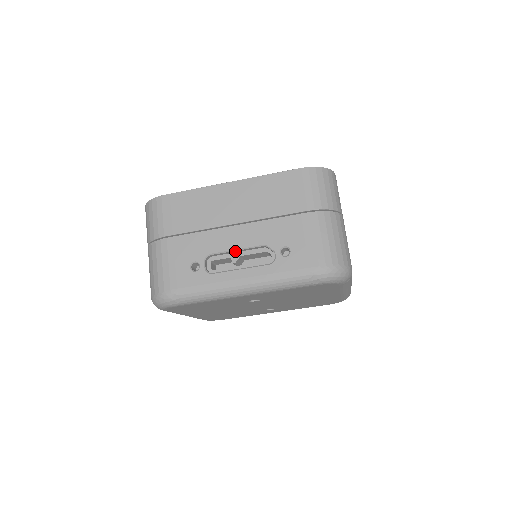
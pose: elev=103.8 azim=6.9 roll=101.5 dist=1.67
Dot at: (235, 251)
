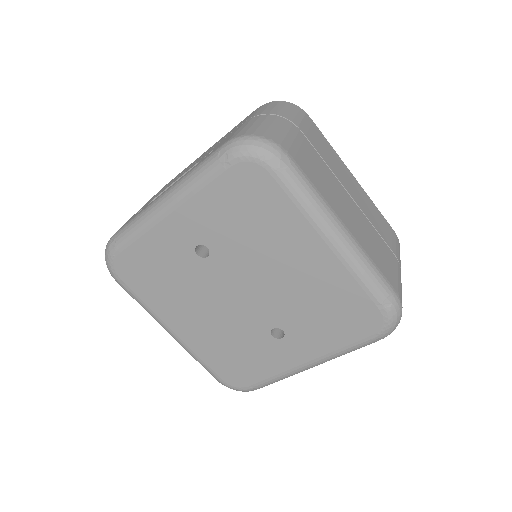
Dot at: occluded
